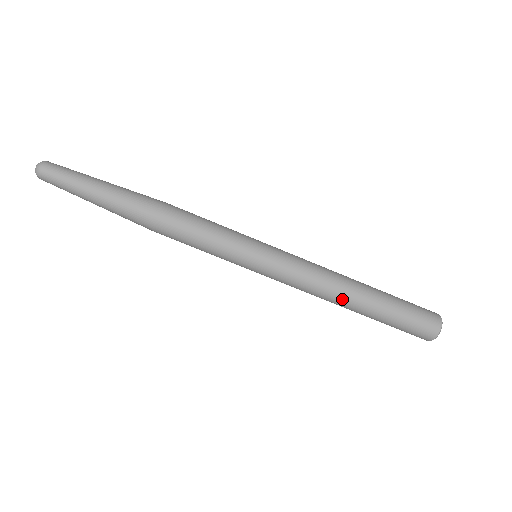
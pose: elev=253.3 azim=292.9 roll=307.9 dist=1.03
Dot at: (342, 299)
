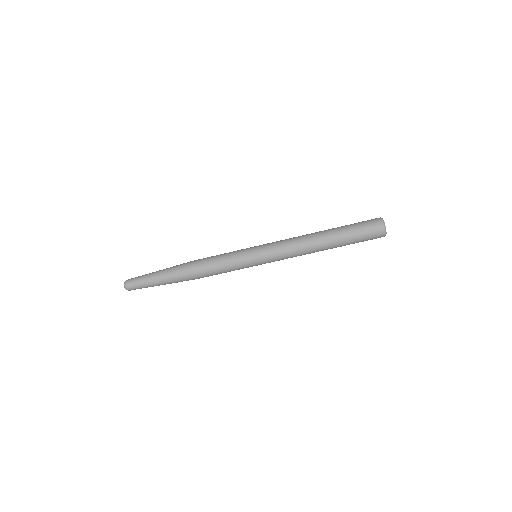
Dot at: occluded
